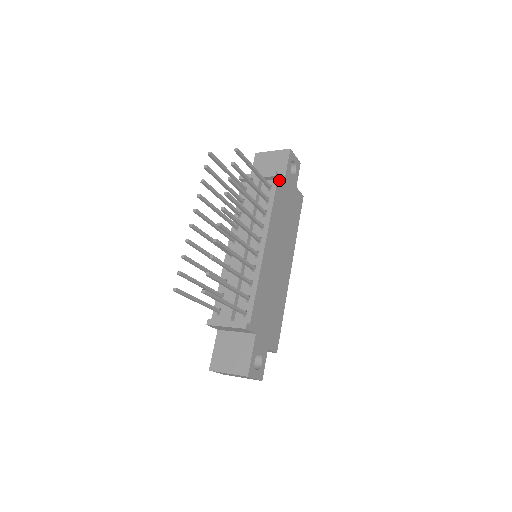
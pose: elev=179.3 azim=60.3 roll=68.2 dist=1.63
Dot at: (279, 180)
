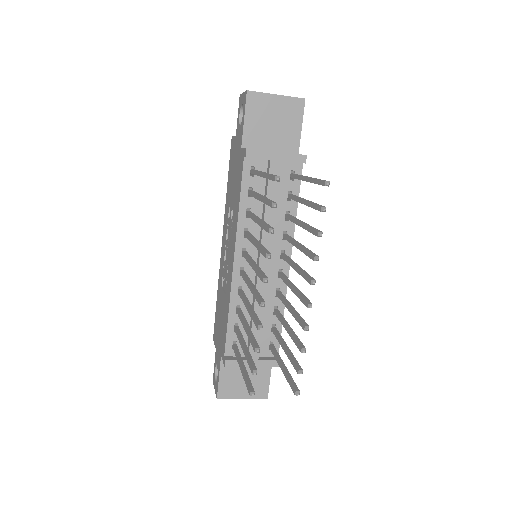
Dot at: occluded
